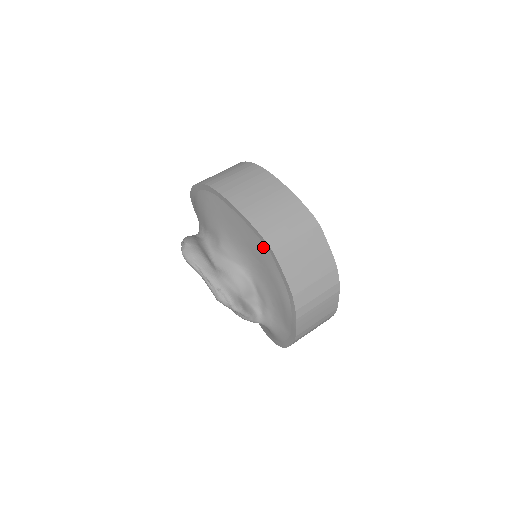
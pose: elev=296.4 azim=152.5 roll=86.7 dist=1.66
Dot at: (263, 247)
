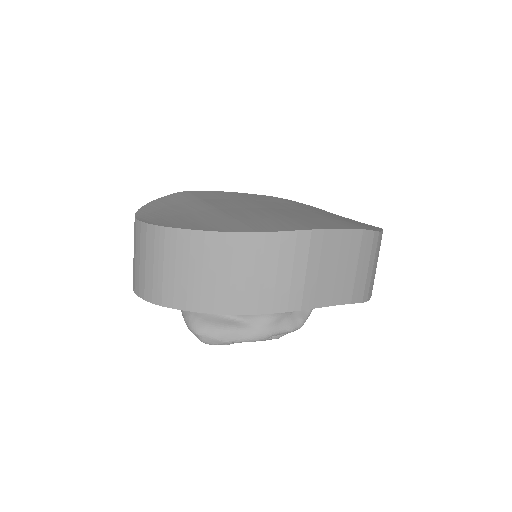
Dot at: occluded
